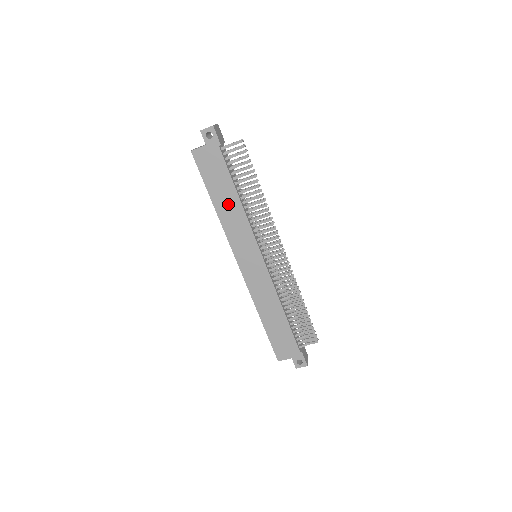
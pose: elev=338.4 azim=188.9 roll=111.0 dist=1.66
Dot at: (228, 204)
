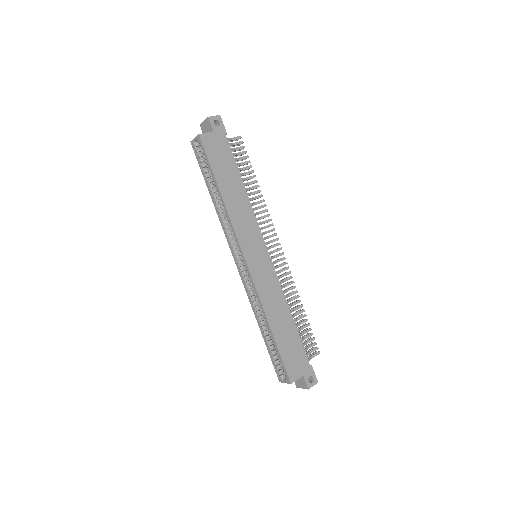
Dot at: (235, 193)
